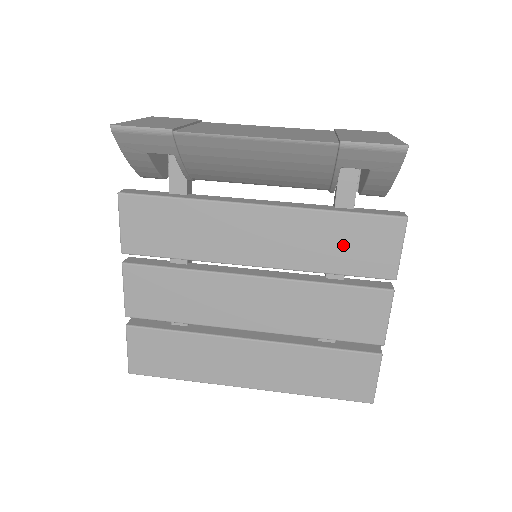
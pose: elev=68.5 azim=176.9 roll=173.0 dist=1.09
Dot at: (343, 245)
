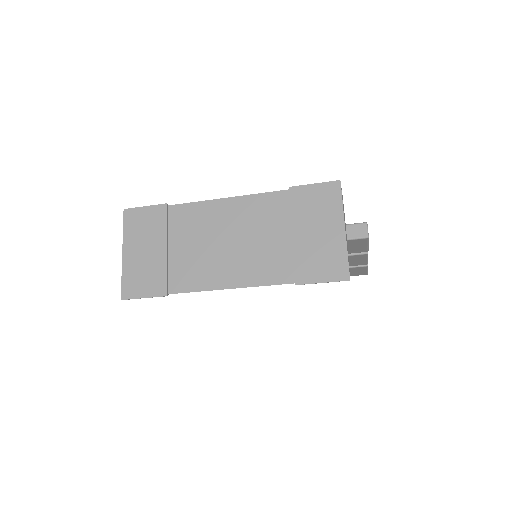
Dot at: occluded
